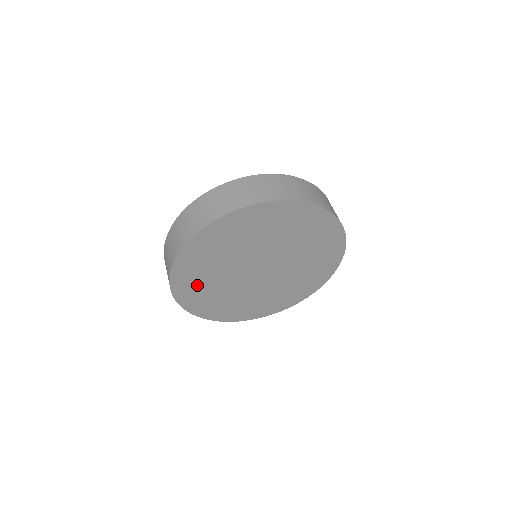
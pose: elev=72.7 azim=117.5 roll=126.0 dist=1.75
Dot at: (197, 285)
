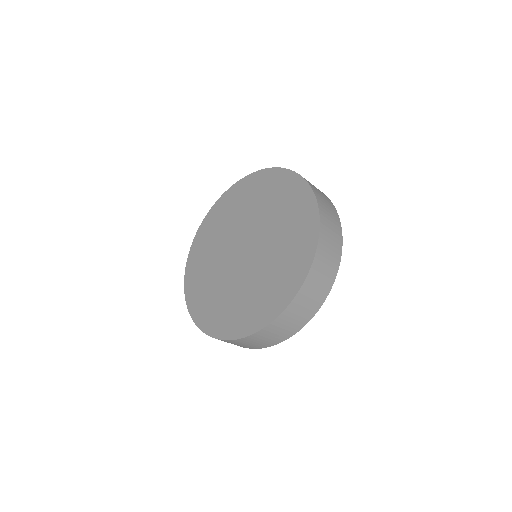
Dot at: occluded
